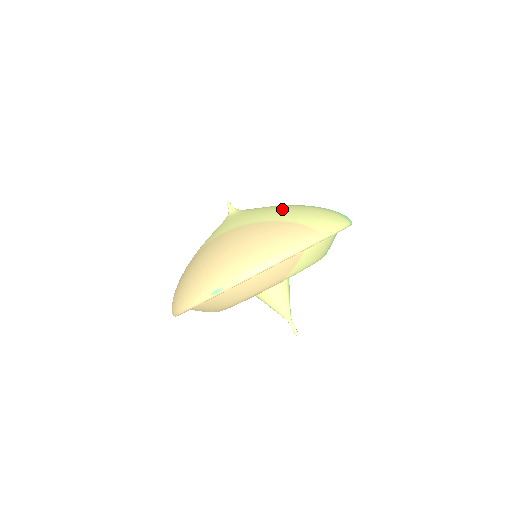
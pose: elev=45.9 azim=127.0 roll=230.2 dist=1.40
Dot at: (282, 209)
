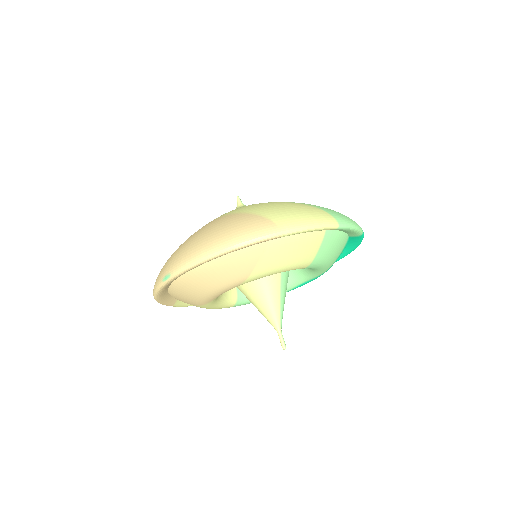
Dot at: (267, 203)
